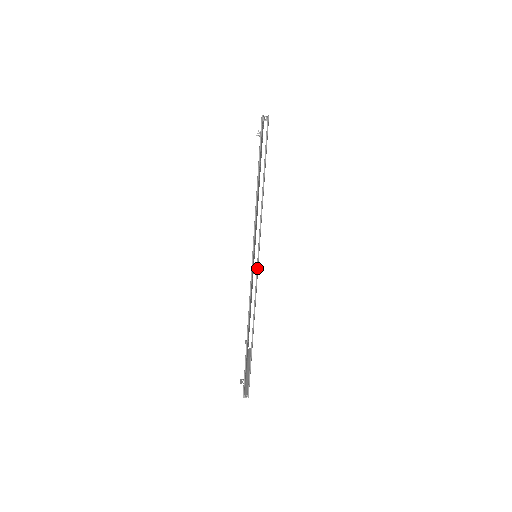
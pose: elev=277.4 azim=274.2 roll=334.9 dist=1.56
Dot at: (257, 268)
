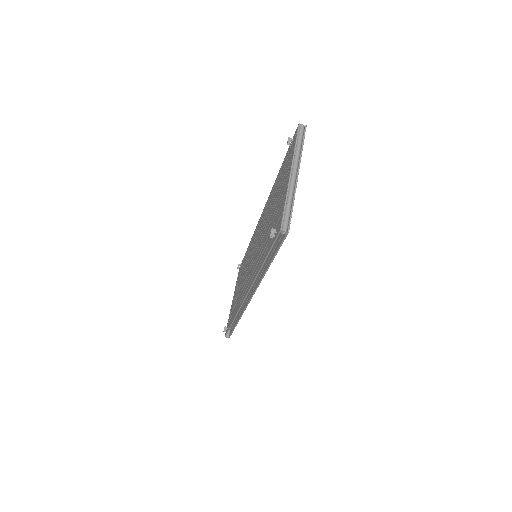
Dot at: (250, 300)
